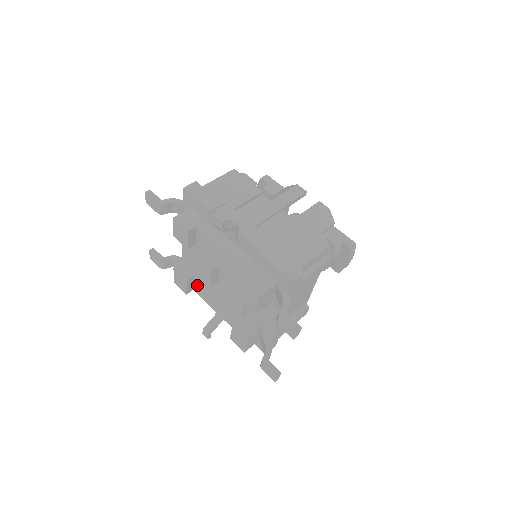
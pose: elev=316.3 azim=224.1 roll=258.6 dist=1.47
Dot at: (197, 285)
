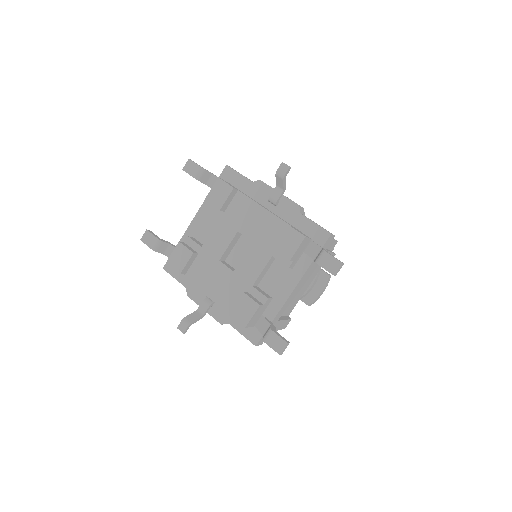
Dot at: (196, 265)
